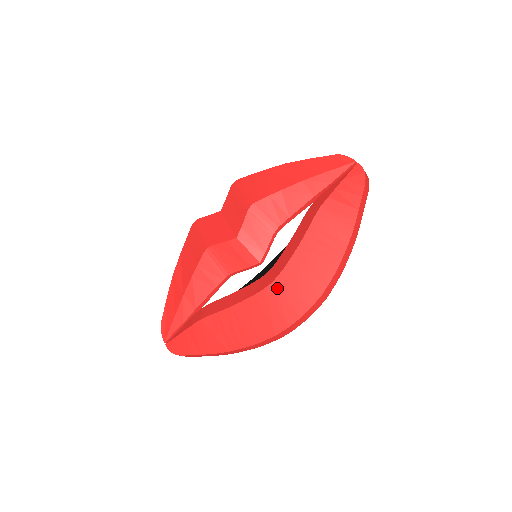
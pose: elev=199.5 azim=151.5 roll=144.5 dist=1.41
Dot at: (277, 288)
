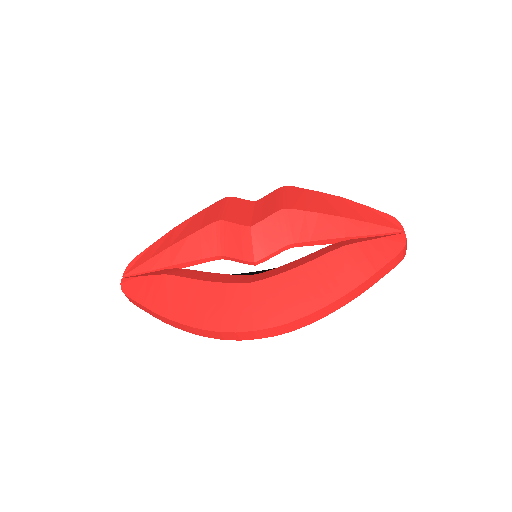
Dot at: (252, 290)
